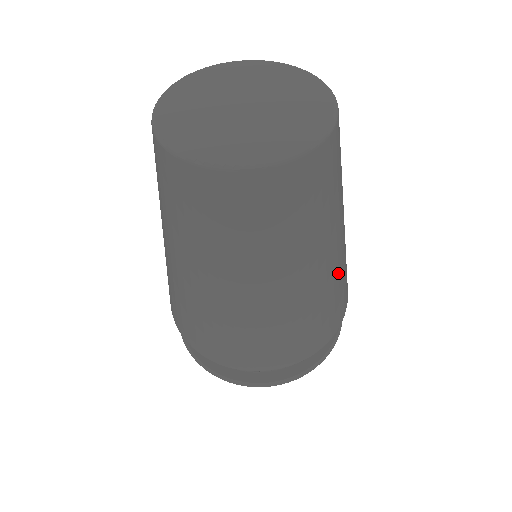
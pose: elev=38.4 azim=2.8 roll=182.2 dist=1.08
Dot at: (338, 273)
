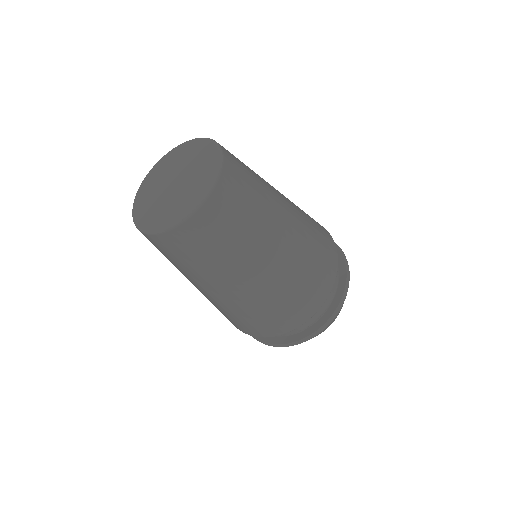
Dot at: (299, 213)
